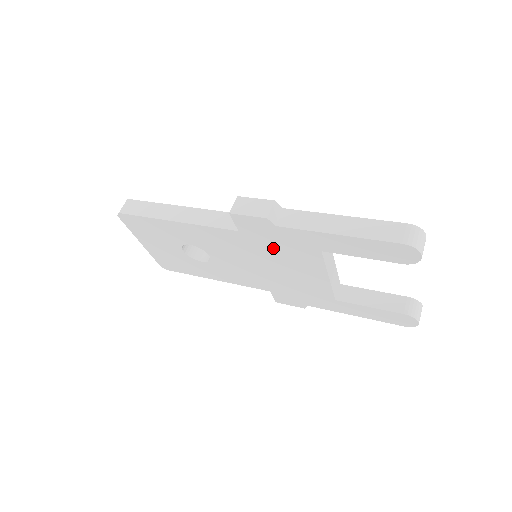
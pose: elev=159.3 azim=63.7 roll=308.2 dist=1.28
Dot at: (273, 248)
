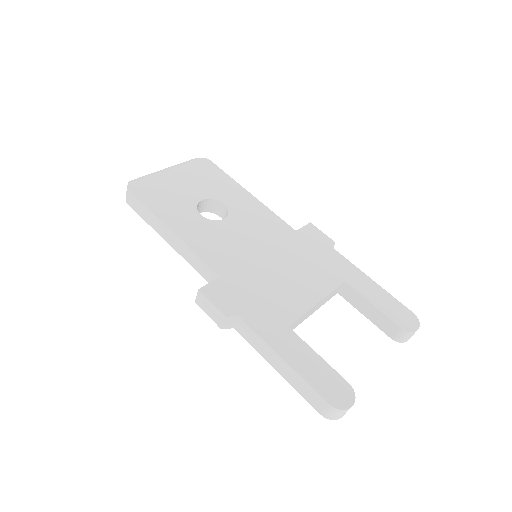
Dot at: occluded
